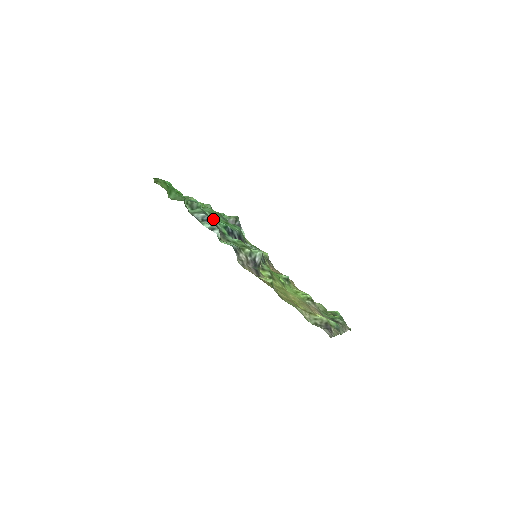
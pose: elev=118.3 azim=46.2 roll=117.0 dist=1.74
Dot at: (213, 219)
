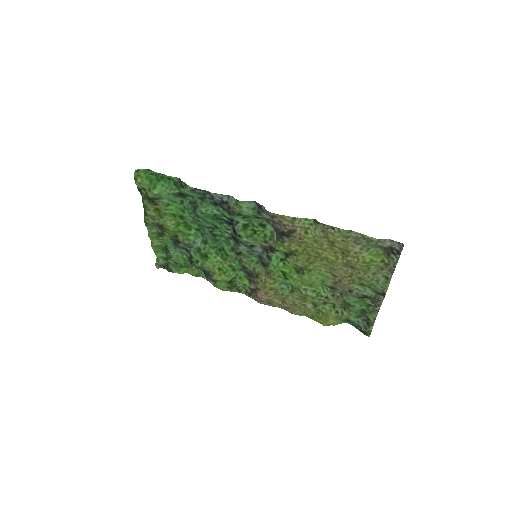
Dot at: (212, 204)
